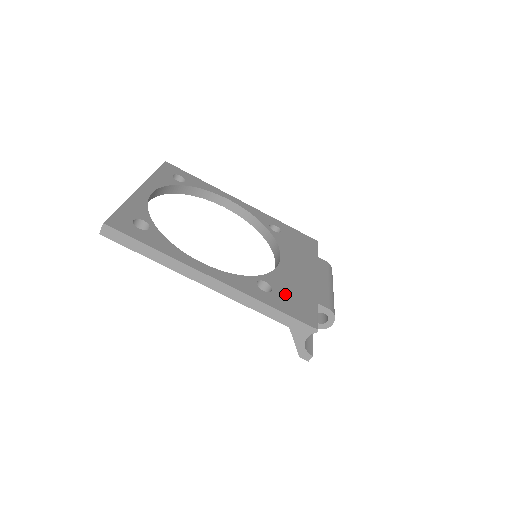
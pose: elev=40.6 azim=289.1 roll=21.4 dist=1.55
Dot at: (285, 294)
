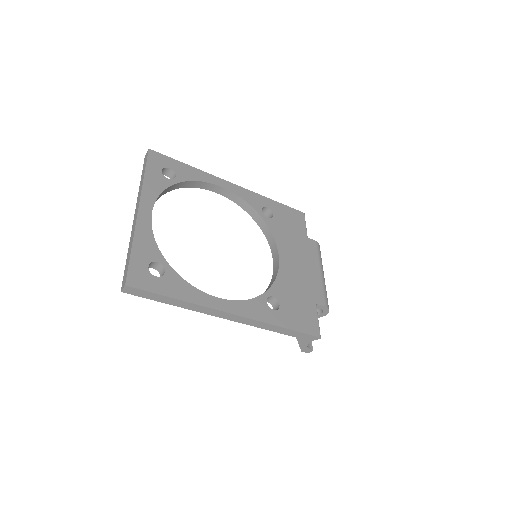
Dot at: (290, 305)
